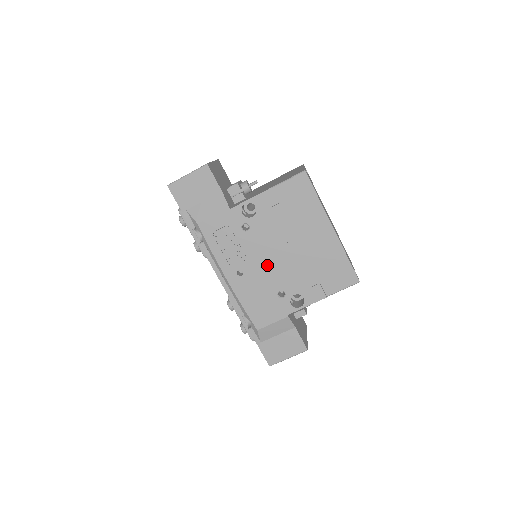
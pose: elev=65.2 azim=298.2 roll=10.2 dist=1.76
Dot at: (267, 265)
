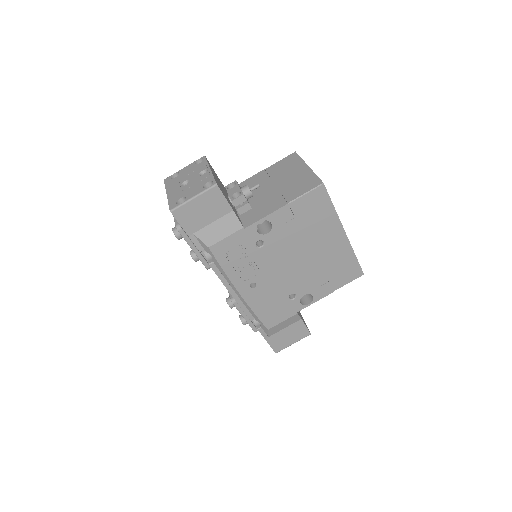
Dot at: (280, 274)
